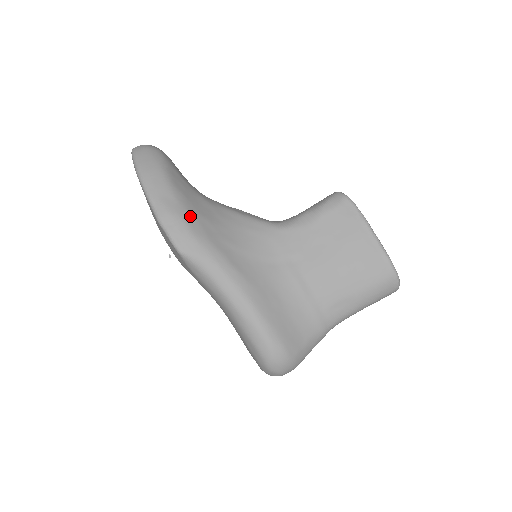
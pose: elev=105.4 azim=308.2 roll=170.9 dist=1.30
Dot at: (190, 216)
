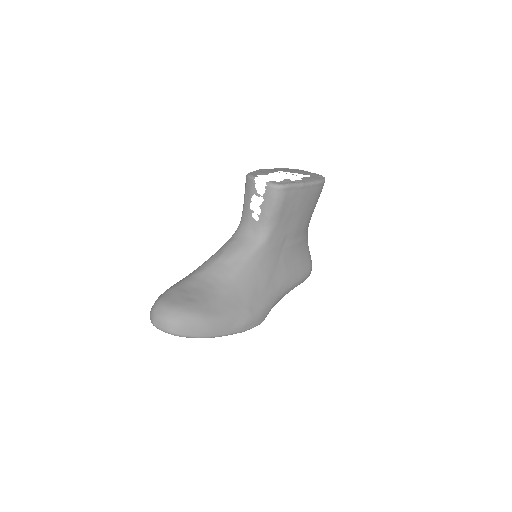
Dot at: (250, 310)
